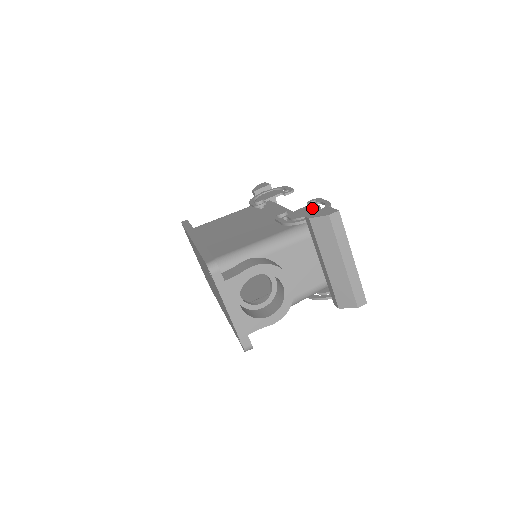
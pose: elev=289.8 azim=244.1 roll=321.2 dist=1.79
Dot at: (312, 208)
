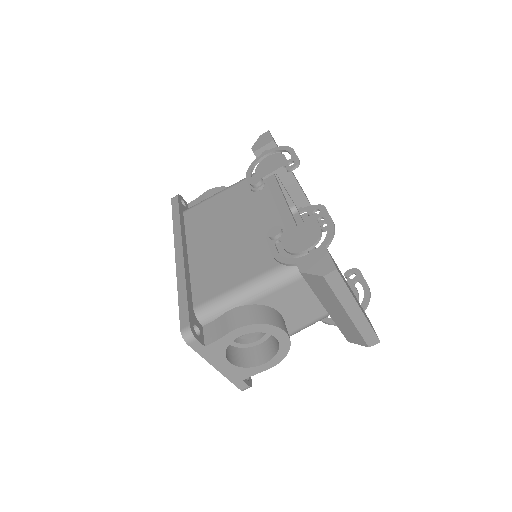
Dot at: (311, 232)
